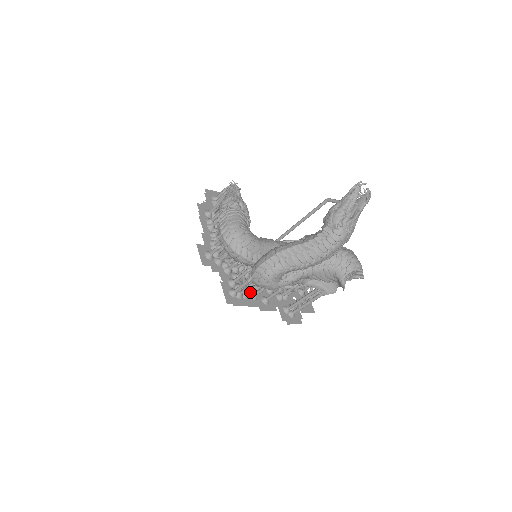
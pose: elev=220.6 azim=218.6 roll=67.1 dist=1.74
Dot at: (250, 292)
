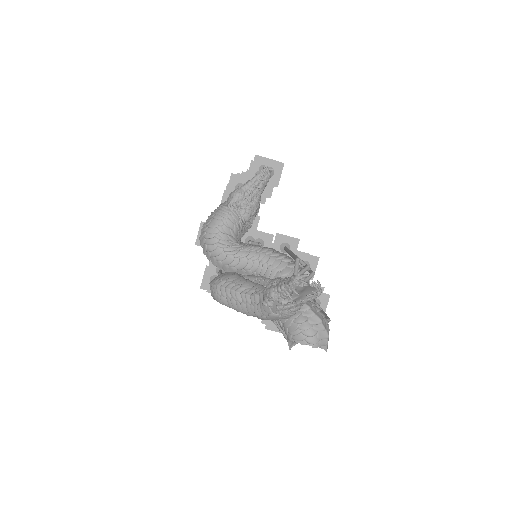
Dot at: occluded
